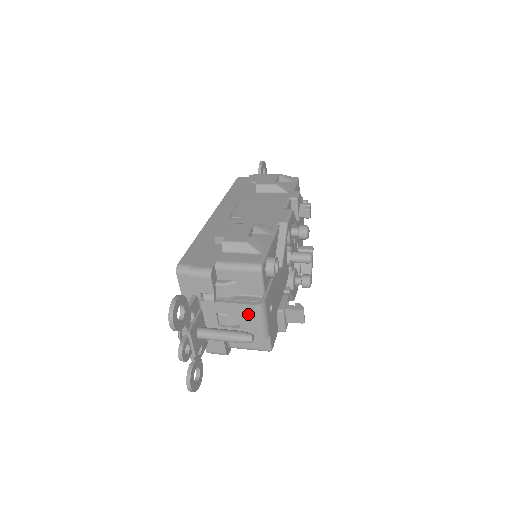
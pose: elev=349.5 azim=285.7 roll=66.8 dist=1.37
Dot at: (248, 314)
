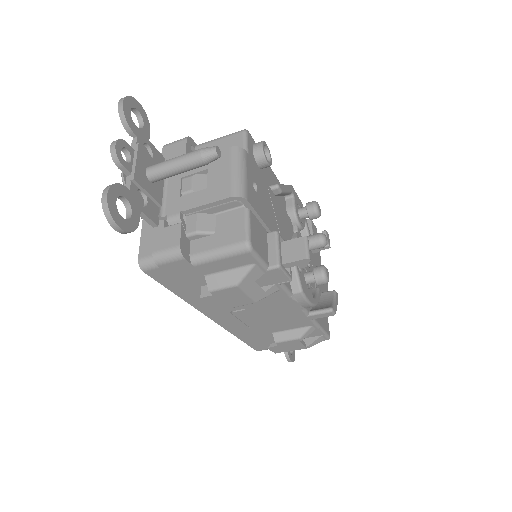
Dot at: (221, 163)
